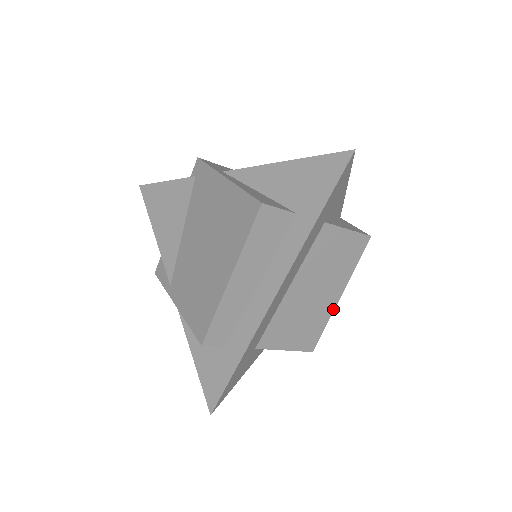
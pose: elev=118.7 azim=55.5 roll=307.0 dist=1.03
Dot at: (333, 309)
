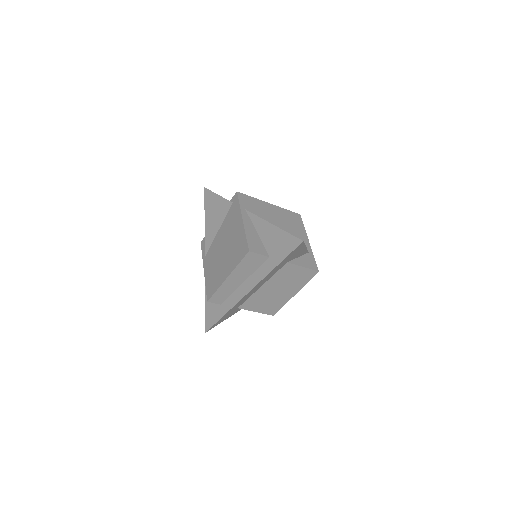
Dot at: (289, 299)
